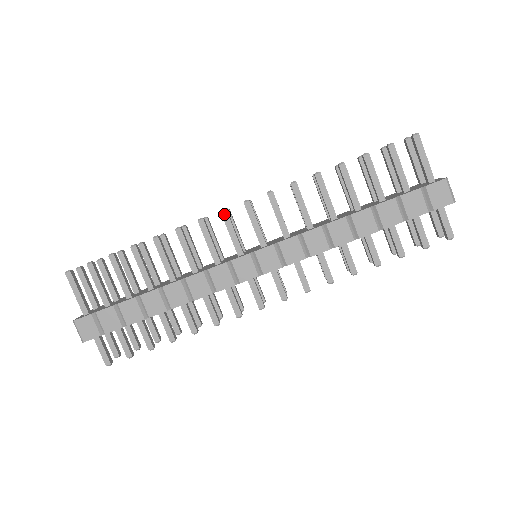
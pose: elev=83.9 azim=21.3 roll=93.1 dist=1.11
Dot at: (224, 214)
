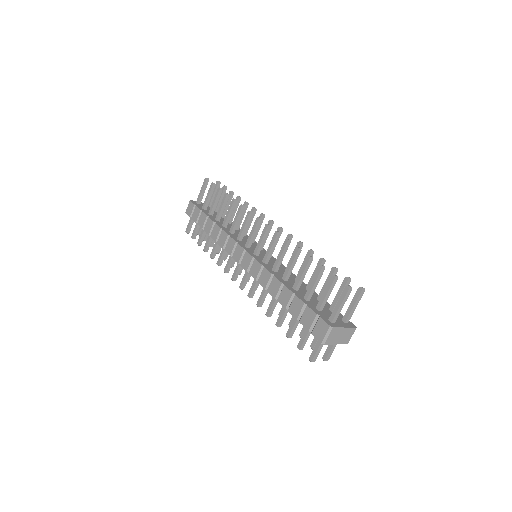
Dot at: (257, 220)
